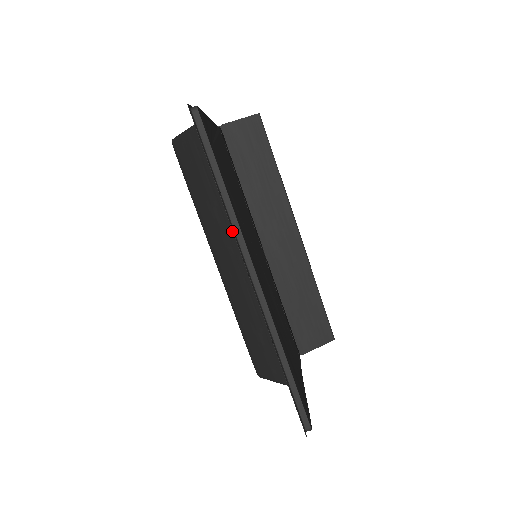
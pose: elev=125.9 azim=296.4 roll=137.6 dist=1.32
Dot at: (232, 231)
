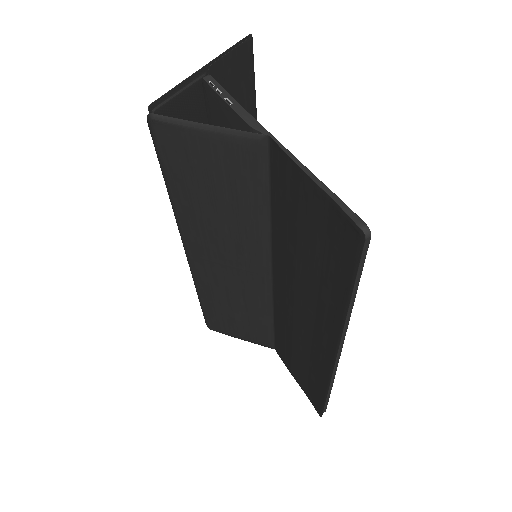
Dot at: (246, 247)
